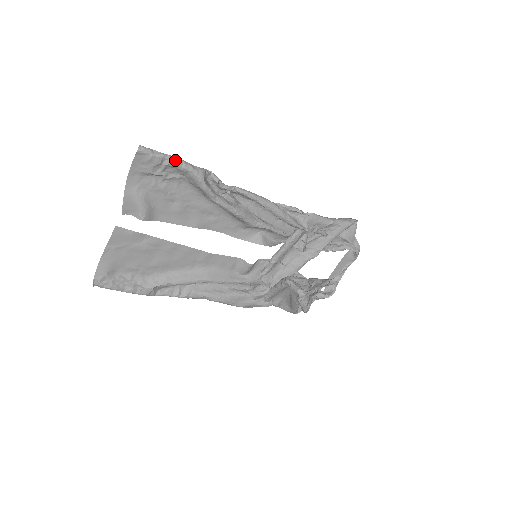
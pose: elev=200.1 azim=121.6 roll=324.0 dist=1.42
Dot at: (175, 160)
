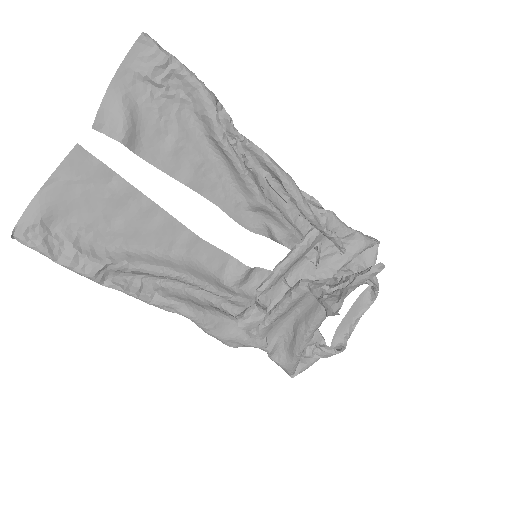
Dot at: (185, 67)
